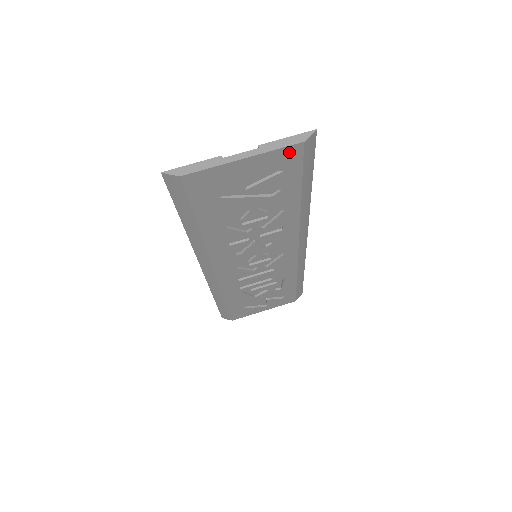
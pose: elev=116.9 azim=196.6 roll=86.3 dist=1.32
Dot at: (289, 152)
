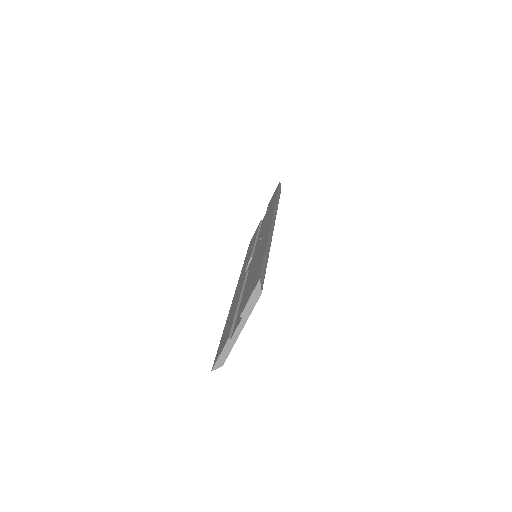
Dot at: occluded
